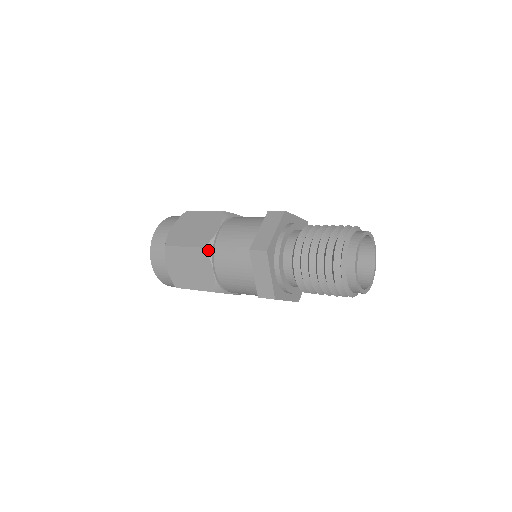
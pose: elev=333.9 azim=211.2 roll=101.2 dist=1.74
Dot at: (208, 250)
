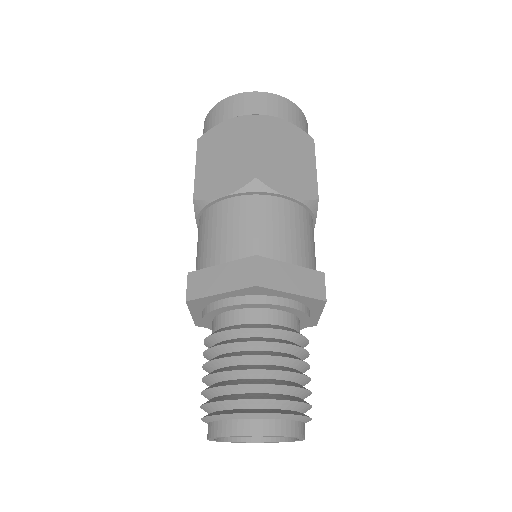
Dot at: (197, 206)
